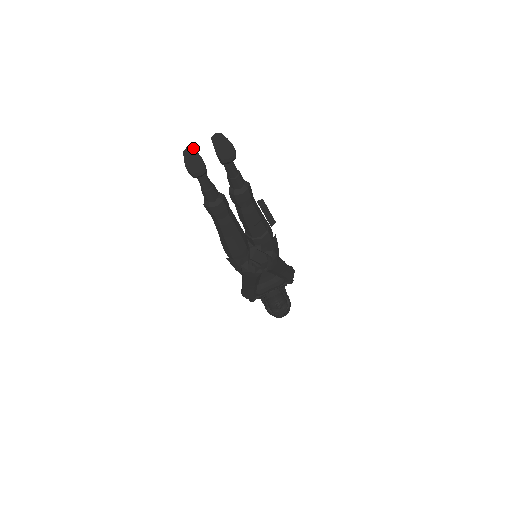
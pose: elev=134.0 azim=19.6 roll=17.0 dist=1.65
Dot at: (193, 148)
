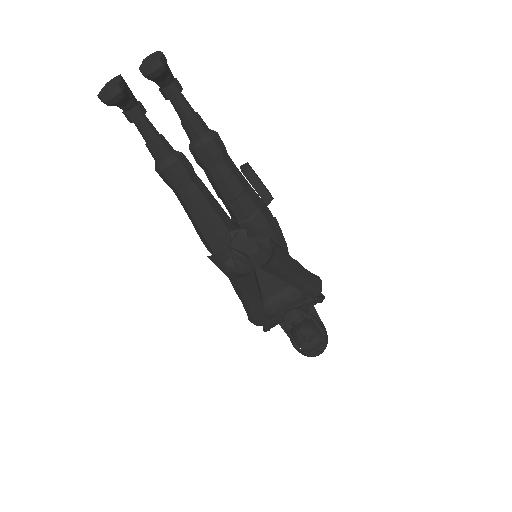
Dot at: (118, 76)
